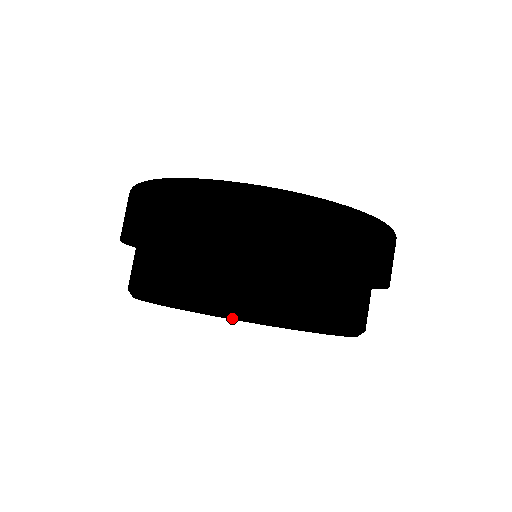
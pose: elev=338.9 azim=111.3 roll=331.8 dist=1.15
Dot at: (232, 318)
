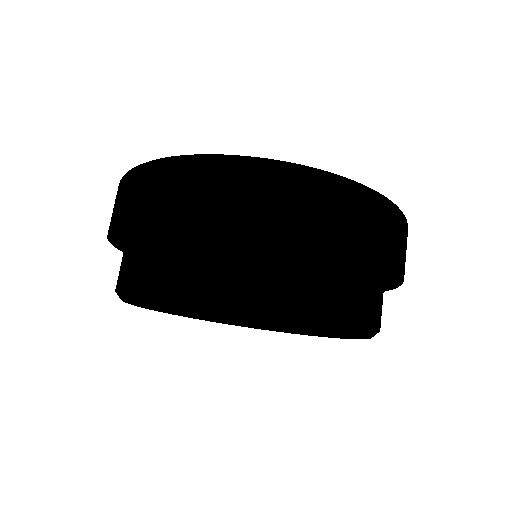
Dot at: (244, 308)
